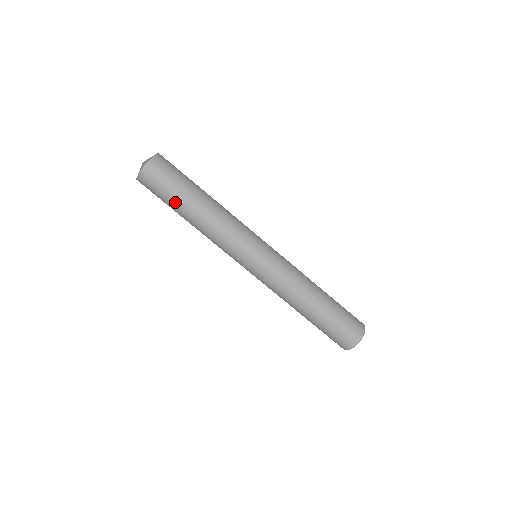
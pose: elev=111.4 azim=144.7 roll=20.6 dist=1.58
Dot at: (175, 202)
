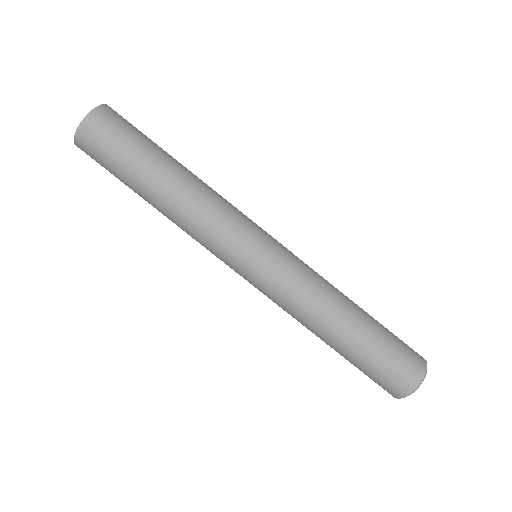
Dot at: (134, 169)
